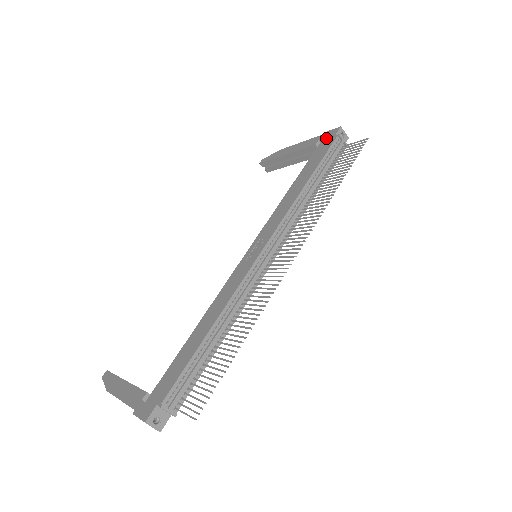
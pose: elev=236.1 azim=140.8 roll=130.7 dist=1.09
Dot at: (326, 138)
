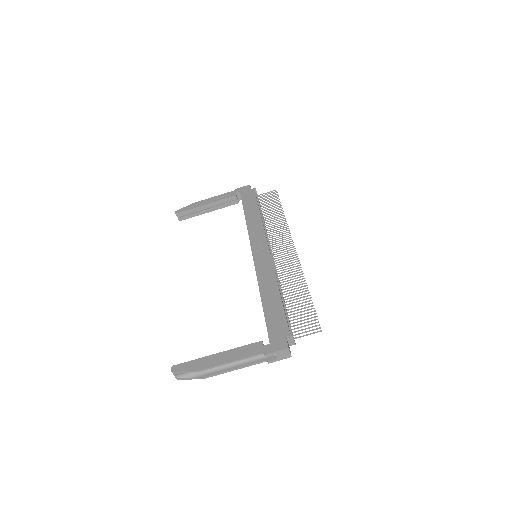
Dot at: (244, 191)
